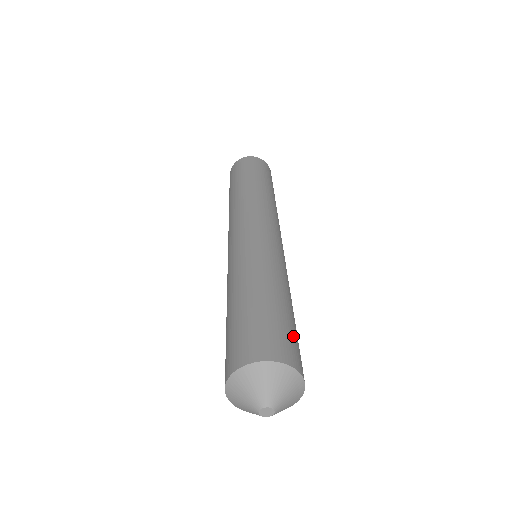
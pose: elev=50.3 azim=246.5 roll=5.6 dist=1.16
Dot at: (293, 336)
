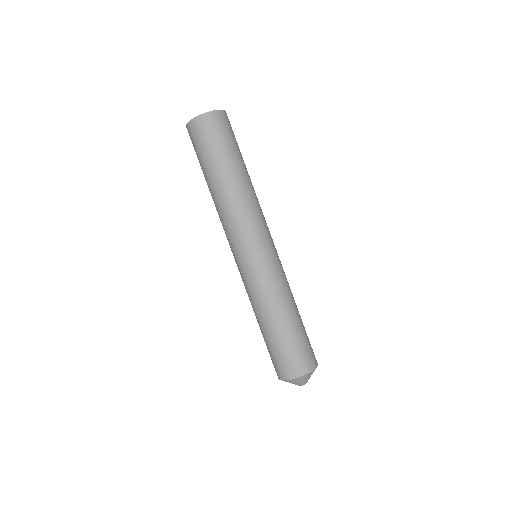
Dot at: (296, 350)
